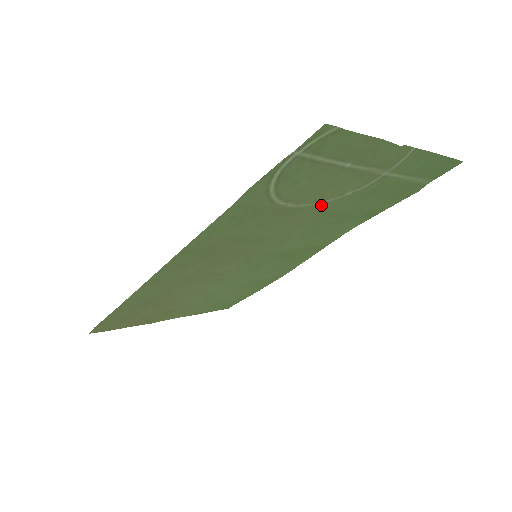
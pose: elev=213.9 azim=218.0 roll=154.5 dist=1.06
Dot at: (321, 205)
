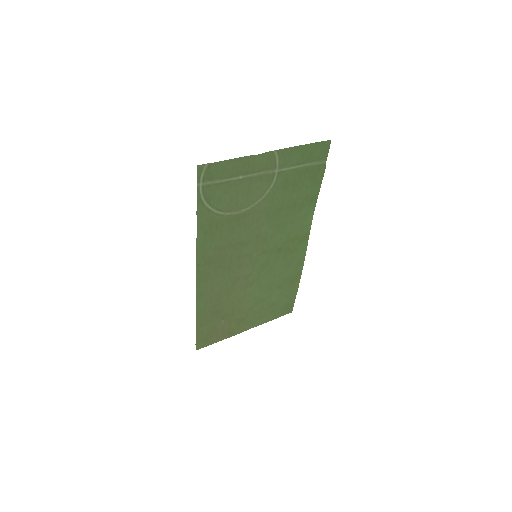
Dot at: (258, 206)
